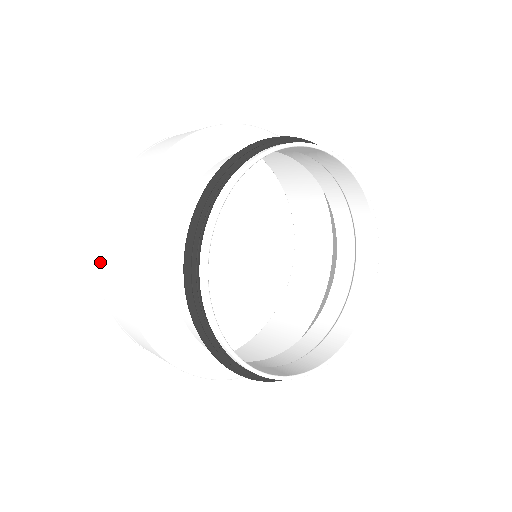
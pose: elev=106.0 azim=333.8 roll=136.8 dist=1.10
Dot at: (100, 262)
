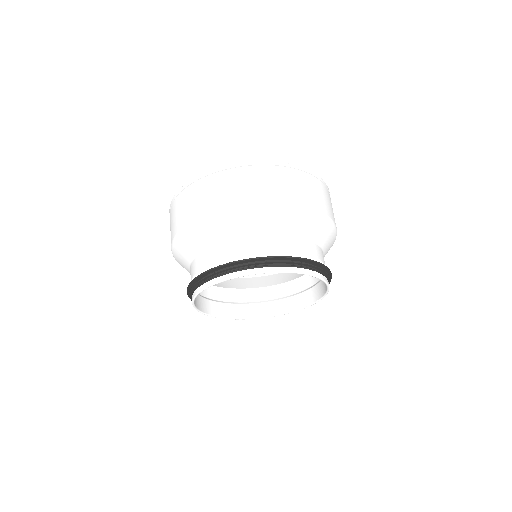
Dot at: (195, 185)
